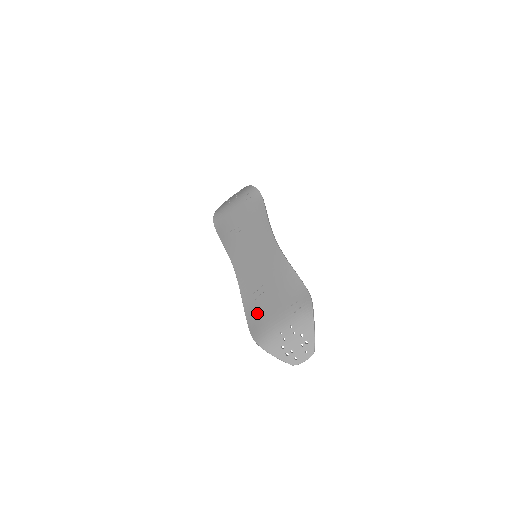
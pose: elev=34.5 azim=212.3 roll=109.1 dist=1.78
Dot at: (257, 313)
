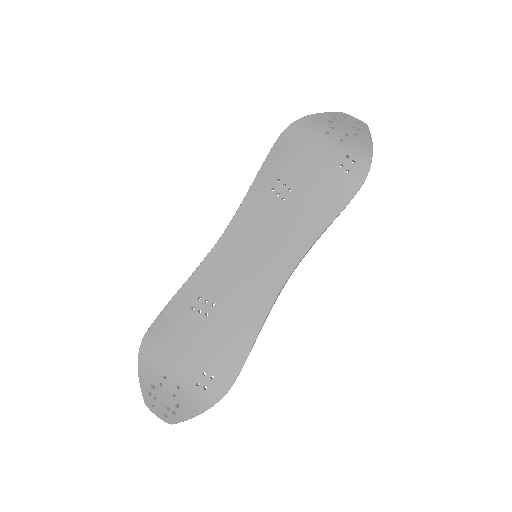
Dot at: (175, 324)
